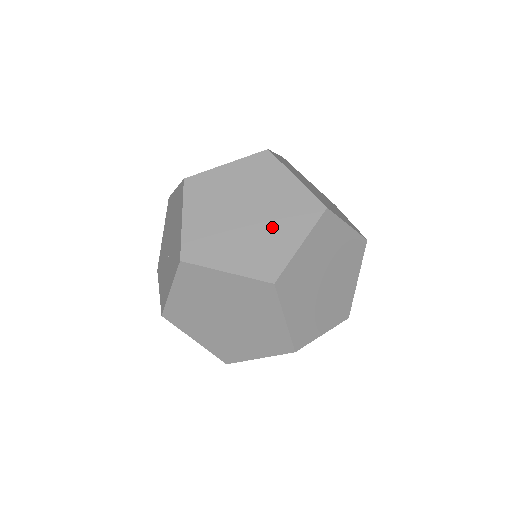
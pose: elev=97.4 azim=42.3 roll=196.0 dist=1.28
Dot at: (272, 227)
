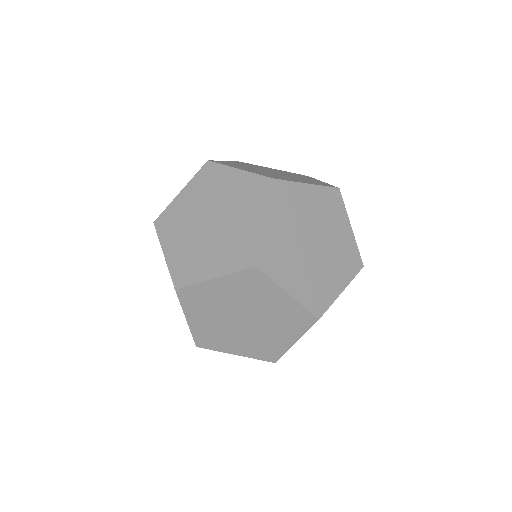
Dot at: (235, 221)
